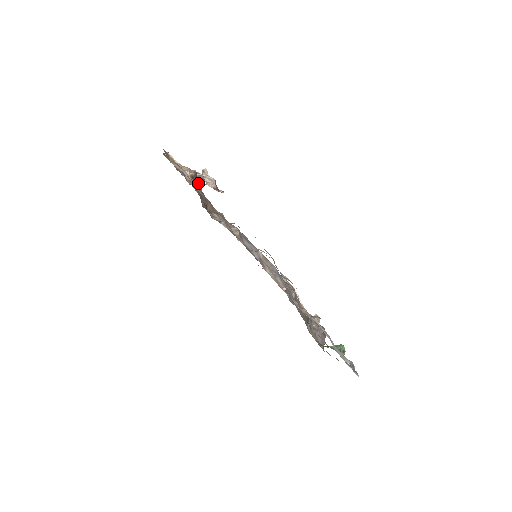
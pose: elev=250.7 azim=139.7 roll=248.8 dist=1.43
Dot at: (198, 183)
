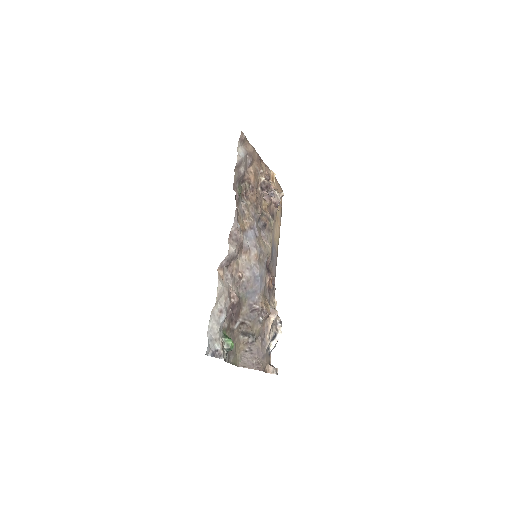
Dot at: (266, 191)
